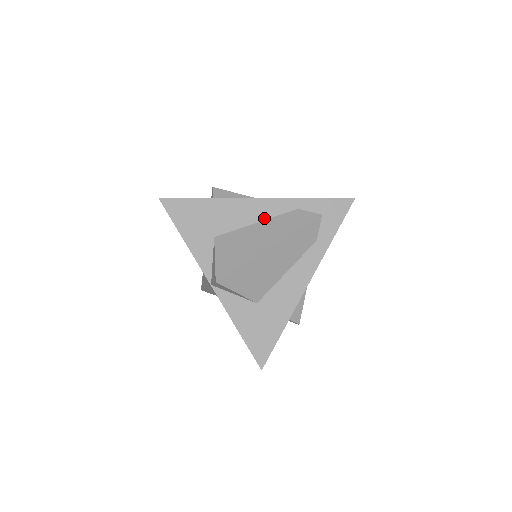
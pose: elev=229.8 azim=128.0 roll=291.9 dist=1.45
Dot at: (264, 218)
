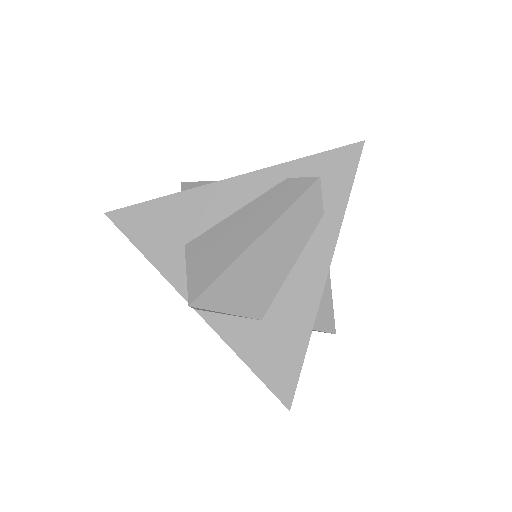
Dot at: (244, 203)
